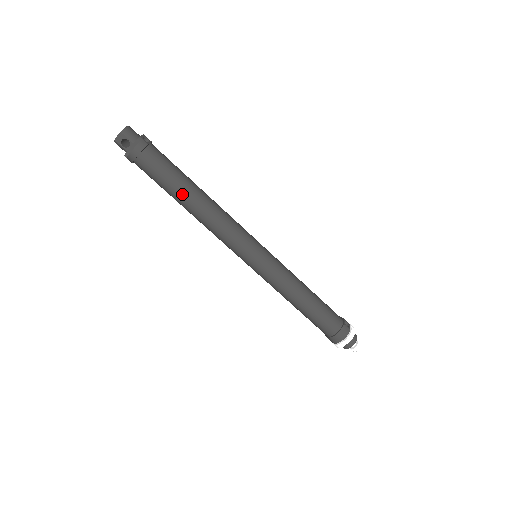
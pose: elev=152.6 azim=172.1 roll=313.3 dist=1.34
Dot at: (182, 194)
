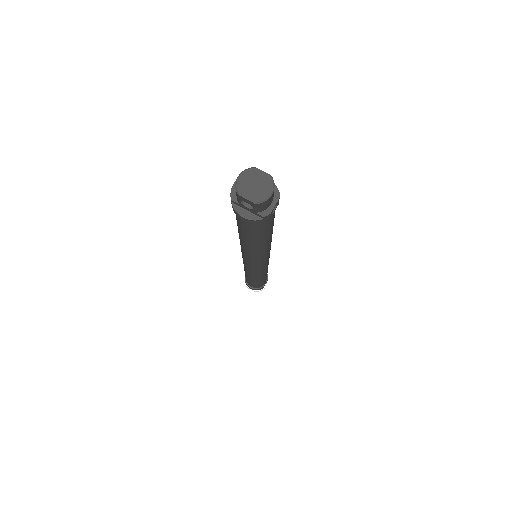
Dot at: (249, 242)
